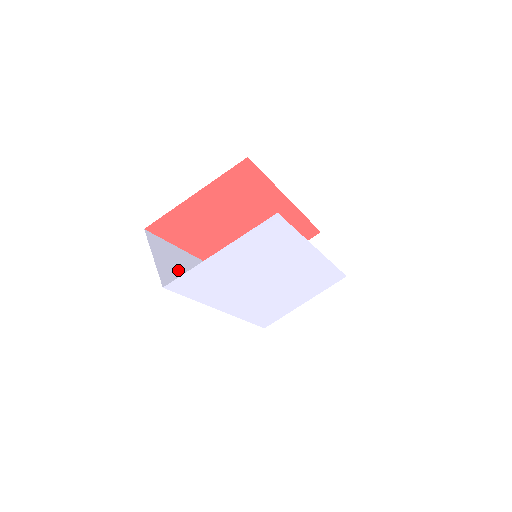
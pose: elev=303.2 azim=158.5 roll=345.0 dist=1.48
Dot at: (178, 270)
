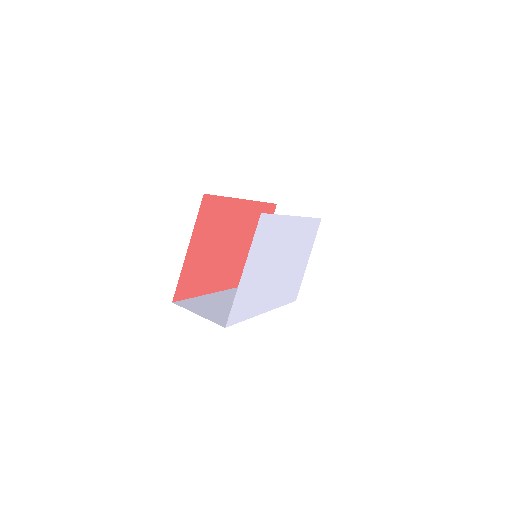
Dot at: (217, 310)
